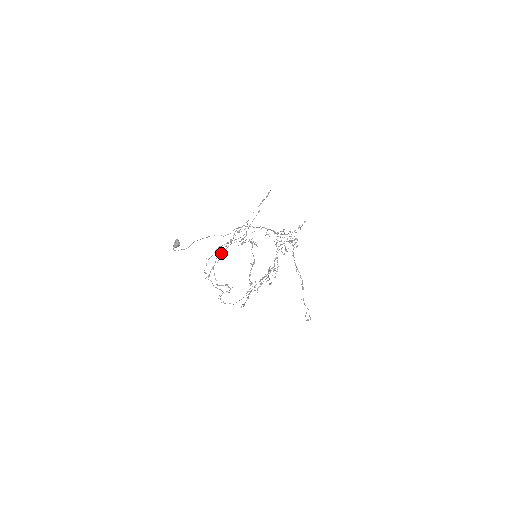
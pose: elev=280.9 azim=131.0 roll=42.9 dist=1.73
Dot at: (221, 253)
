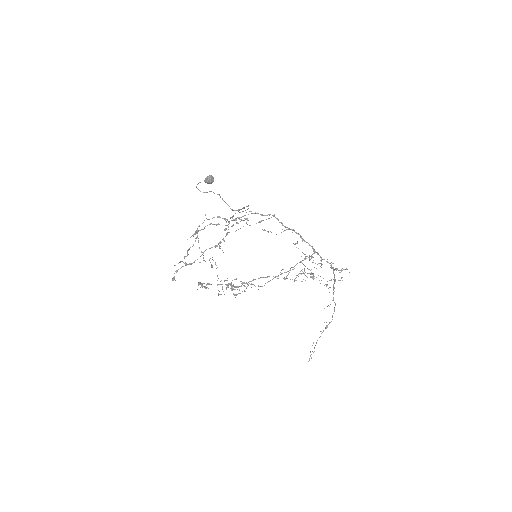
Dot at: occluded
